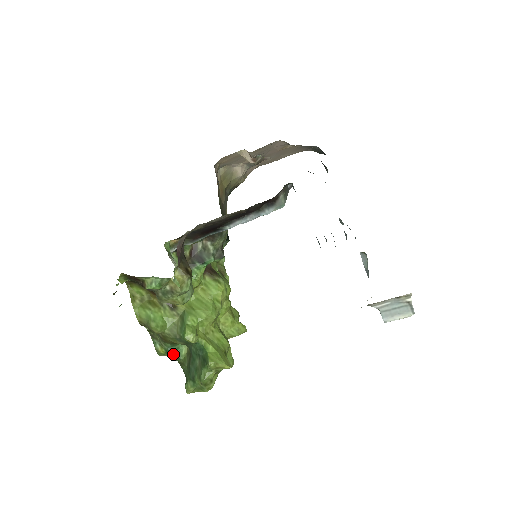
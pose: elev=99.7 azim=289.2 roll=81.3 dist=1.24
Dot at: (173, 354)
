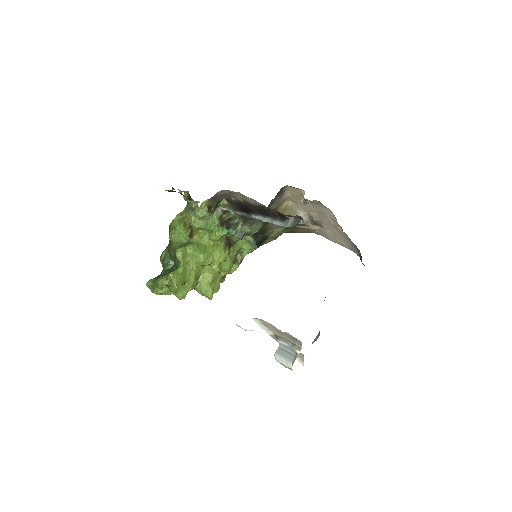
Dot at: (165, 262)
